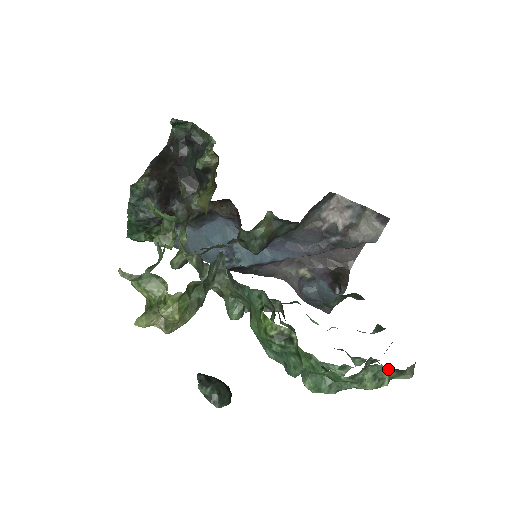
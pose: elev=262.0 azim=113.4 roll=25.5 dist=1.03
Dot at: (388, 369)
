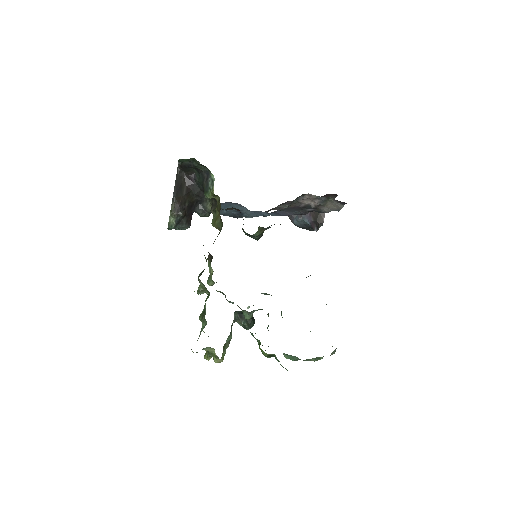
Dot at: (322, 357)
